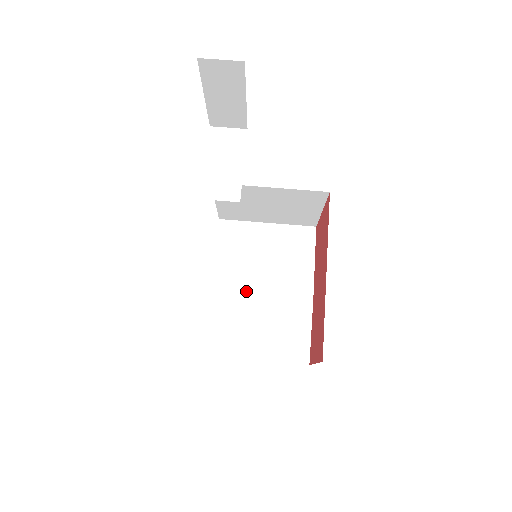
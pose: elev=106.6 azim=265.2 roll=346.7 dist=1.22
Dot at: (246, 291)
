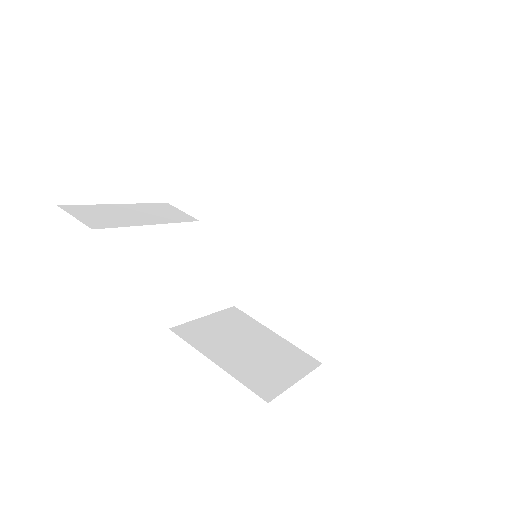
Dot at: (283, 263)
